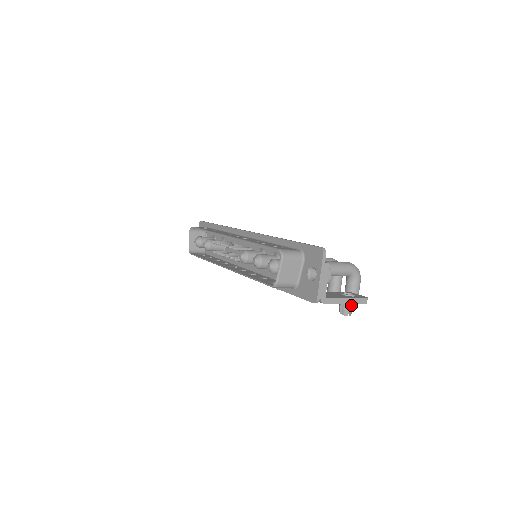
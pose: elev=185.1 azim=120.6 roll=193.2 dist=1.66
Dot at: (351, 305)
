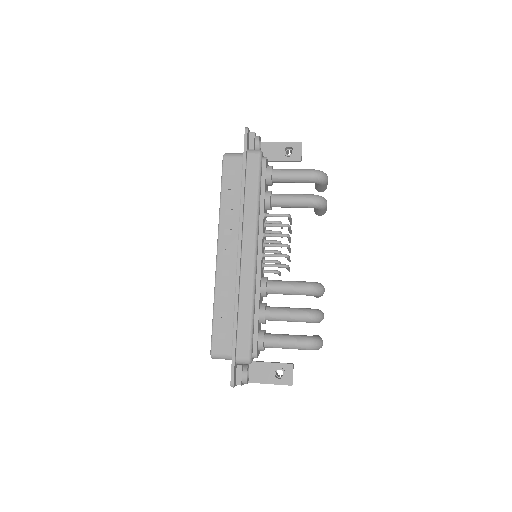
Dot at: occluded
